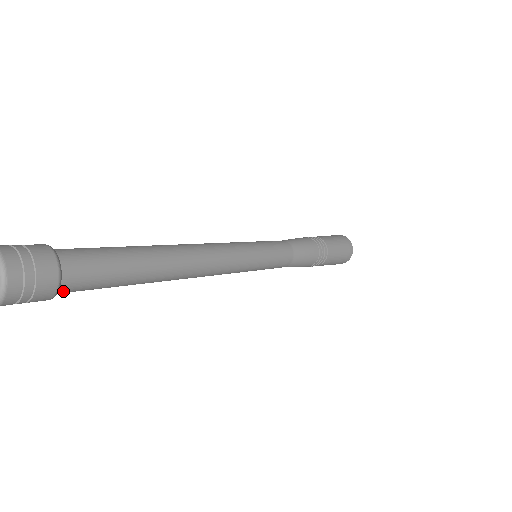
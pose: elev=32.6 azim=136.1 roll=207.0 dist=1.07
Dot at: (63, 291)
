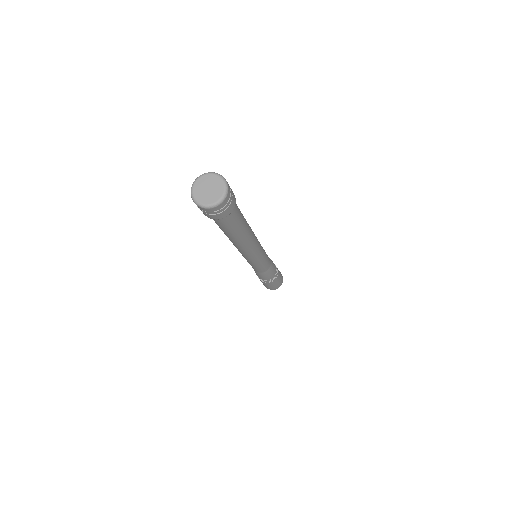
Dot at: (227, 216)
